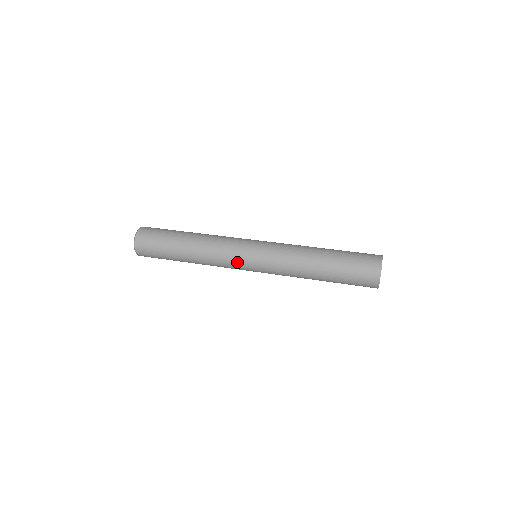
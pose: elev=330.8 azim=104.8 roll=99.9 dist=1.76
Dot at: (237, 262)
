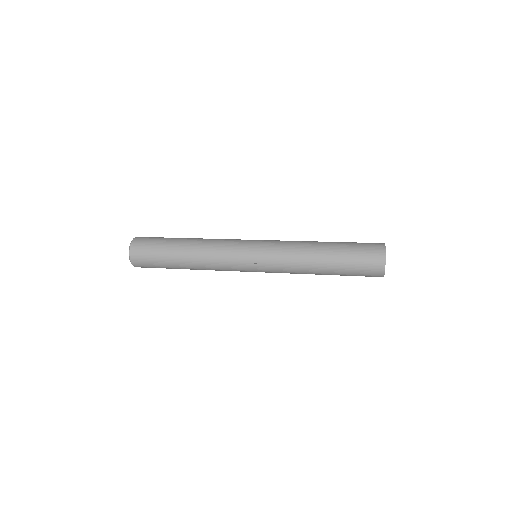
Dot at: (237, 256)
